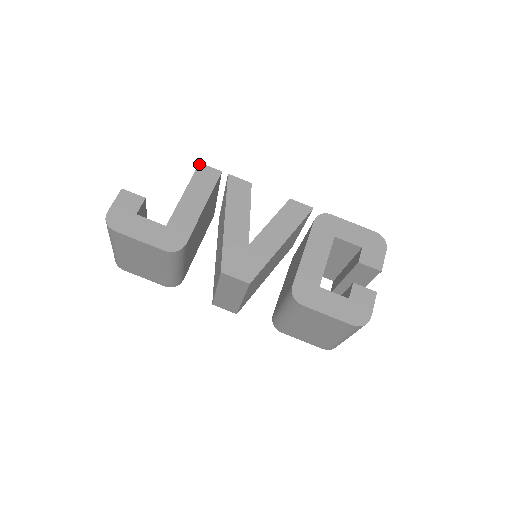
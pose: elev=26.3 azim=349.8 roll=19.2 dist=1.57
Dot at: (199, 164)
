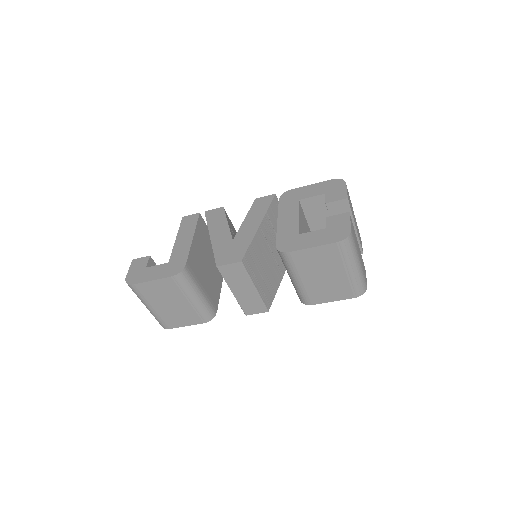
Dot at: (182, 218)
